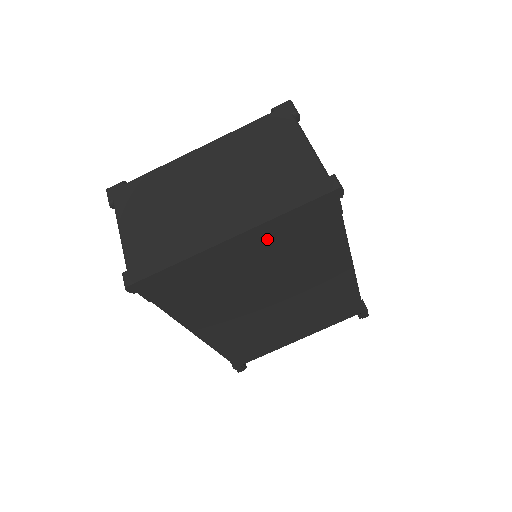
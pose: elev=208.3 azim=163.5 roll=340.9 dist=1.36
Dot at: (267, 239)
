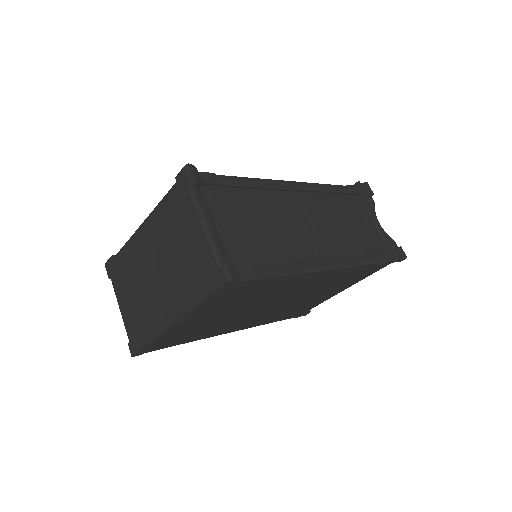
Dot at: (206, 311)
